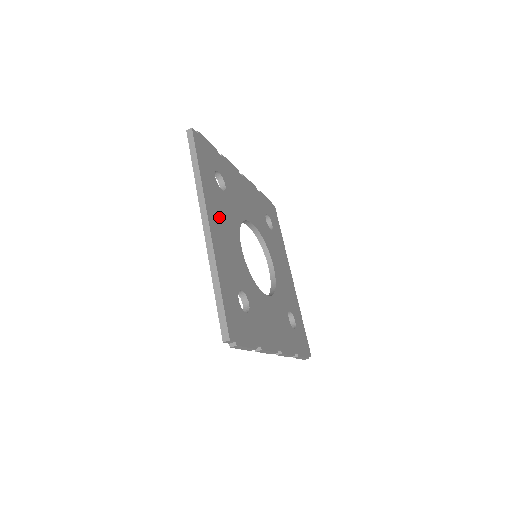
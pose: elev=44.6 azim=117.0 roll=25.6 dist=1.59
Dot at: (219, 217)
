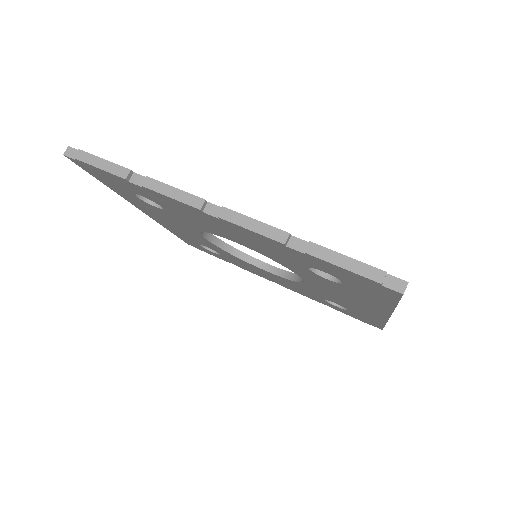
Dot at: occluded
